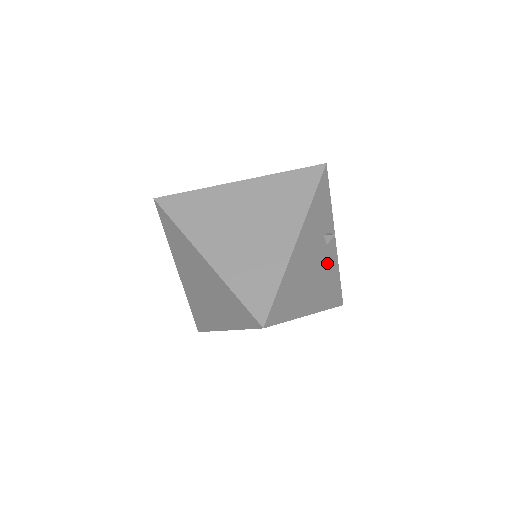
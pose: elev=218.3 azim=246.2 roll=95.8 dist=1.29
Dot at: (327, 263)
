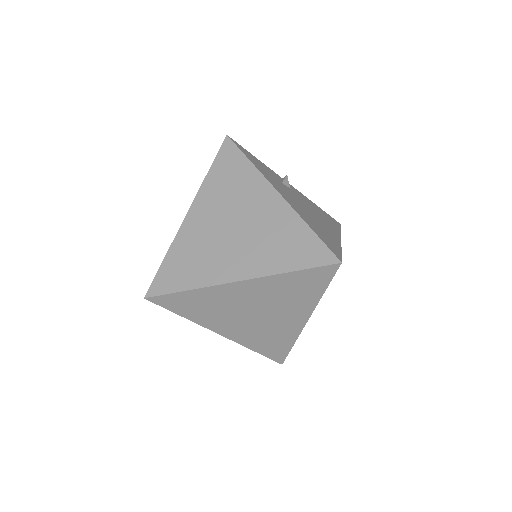
Dot at: (304, 201)
